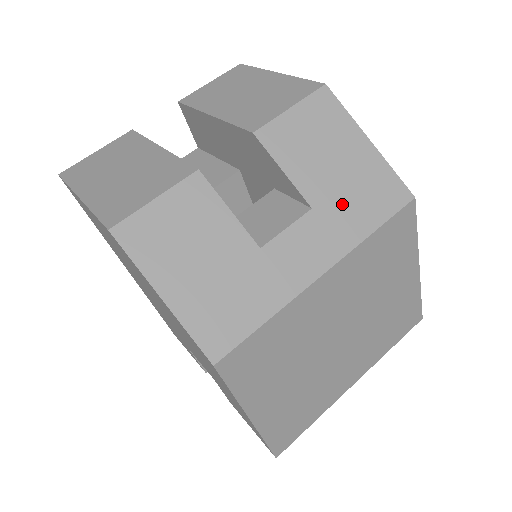
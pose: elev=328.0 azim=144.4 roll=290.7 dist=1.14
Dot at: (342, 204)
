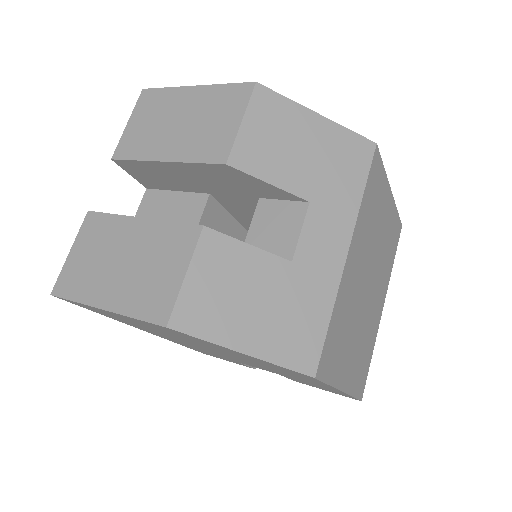
Dot at: (329, 184)
